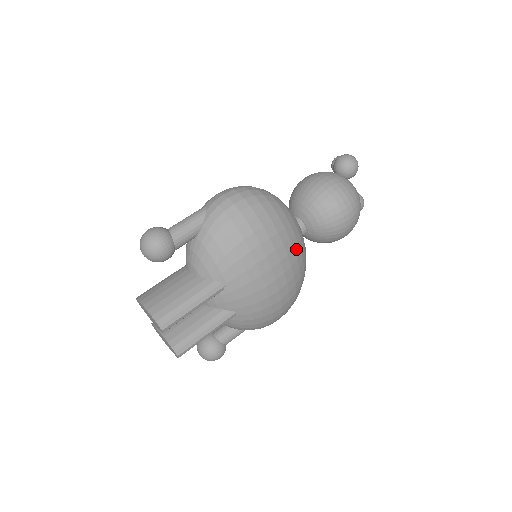
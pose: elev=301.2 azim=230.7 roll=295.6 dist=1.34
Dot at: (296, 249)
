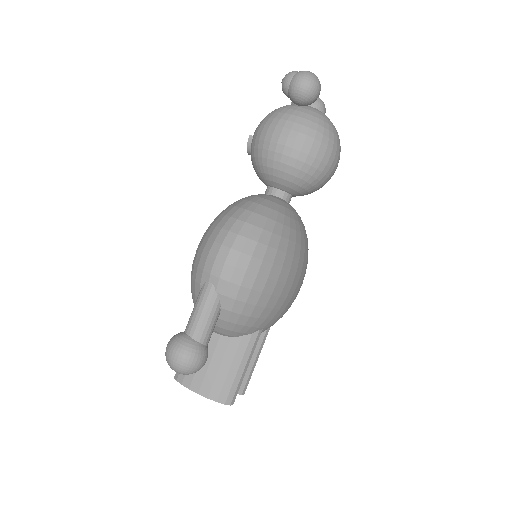
Dot at: (305, 242)
